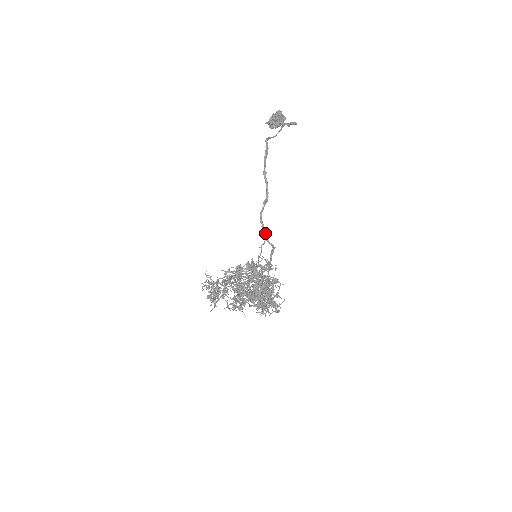
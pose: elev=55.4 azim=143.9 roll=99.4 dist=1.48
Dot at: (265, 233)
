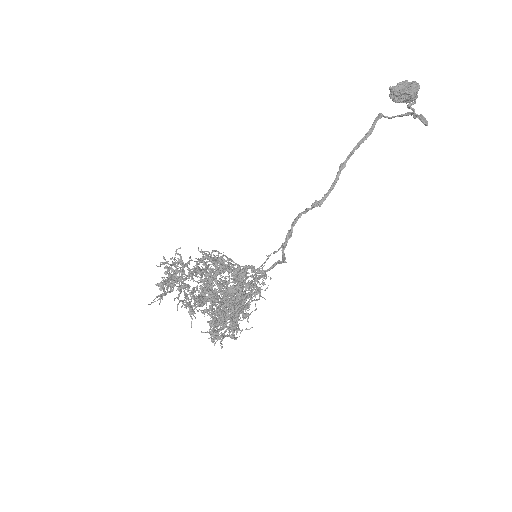
Dot at: (287, 242)
